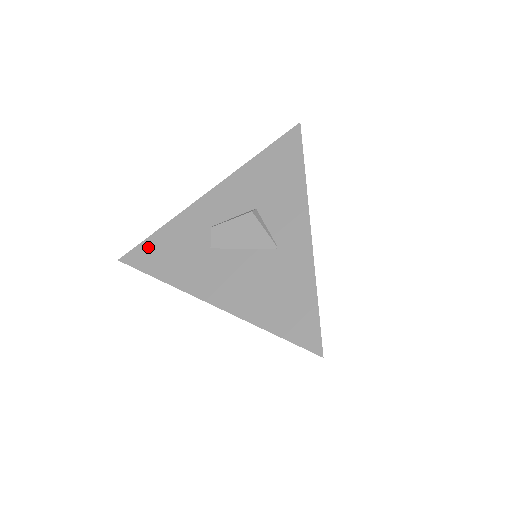
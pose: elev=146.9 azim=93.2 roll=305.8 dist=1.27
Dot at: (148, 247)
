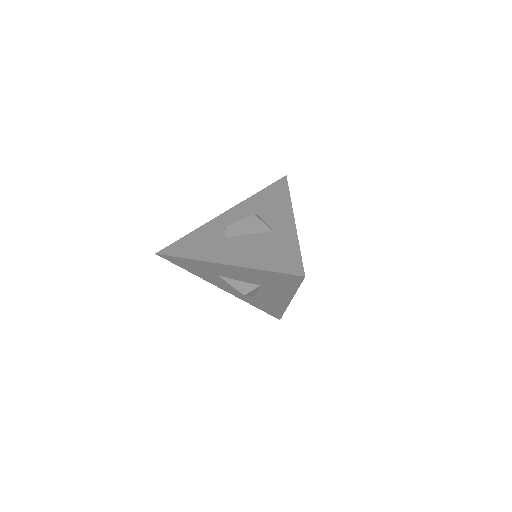
Dot at: (179, 244)
